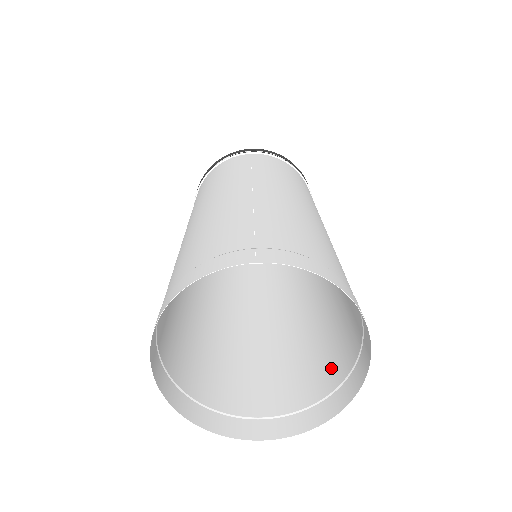
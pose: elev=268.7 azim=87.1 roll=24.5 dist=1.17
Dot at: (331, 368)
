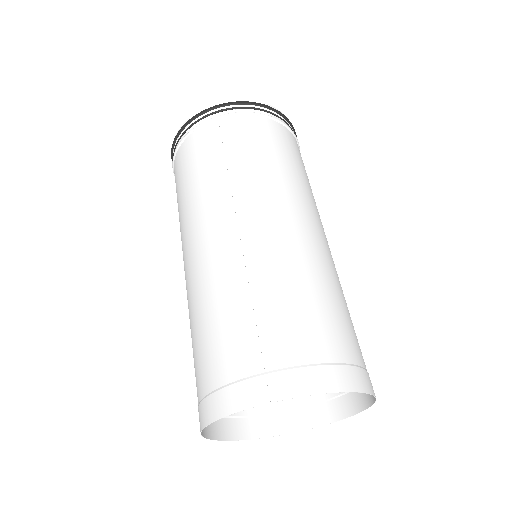
Dot at: occluded
